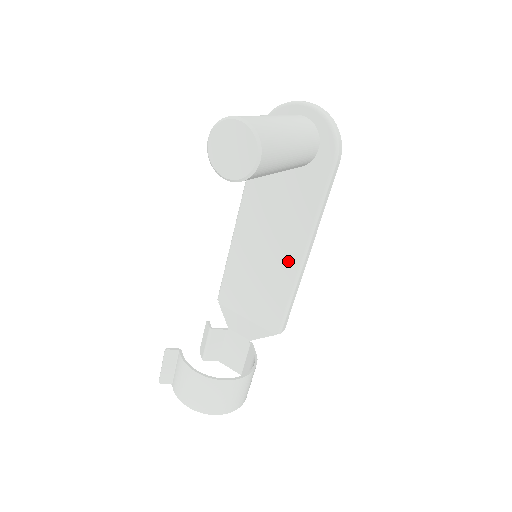
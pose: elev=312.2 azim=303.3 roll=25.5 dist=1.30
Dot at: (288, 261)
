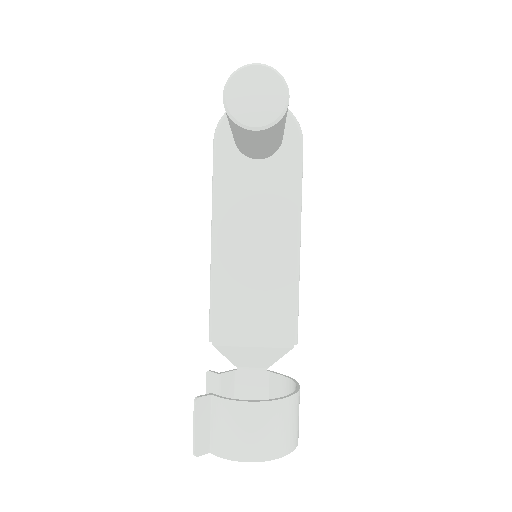
Dot at: (284, 257)
